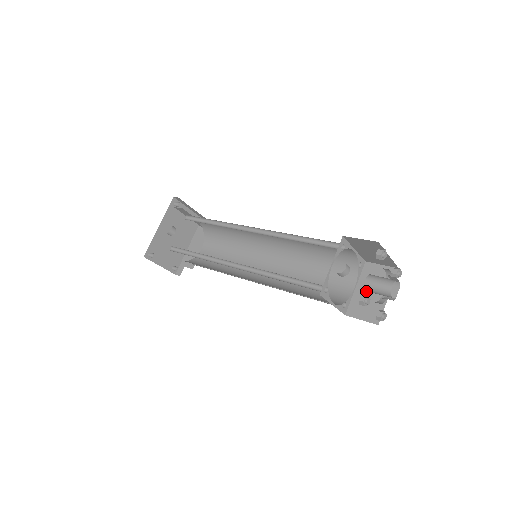
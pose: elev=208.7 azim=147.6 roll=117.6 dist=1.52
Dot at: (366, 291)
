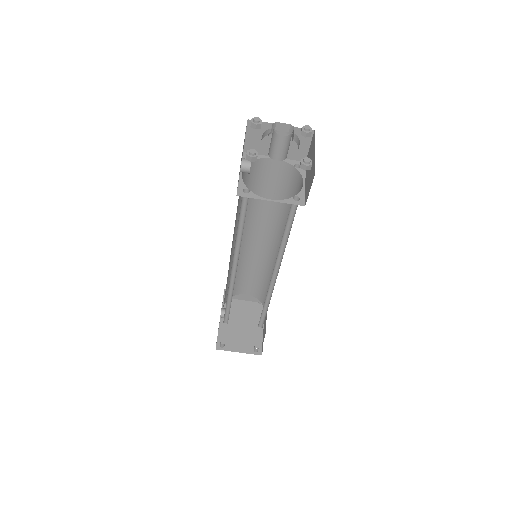
Dot at: (308, 173)
